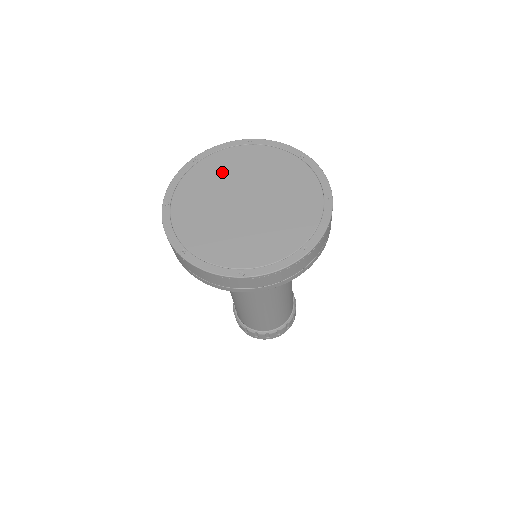
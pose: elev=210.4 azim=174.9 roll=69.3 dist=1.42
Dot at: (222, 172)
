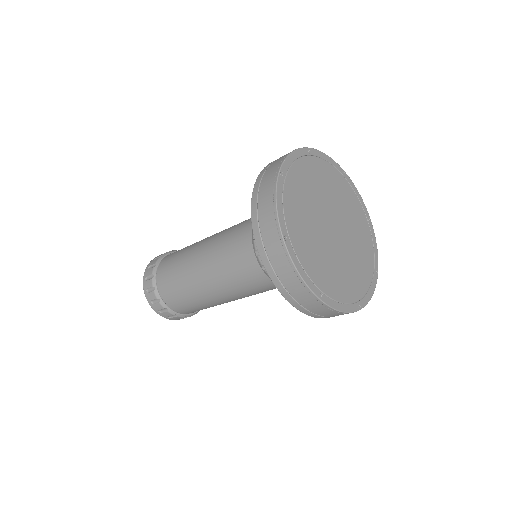
Dot at: (307, 192)
